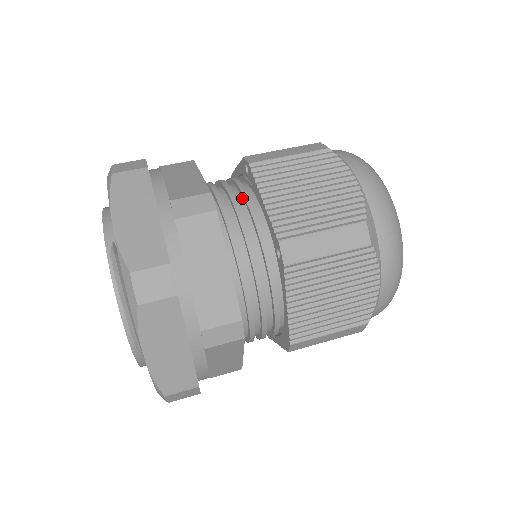
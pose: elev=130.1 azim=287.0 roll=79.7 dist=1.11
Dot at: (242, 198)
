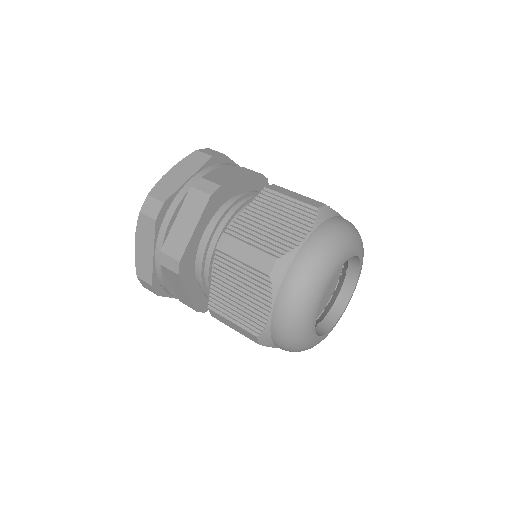
Dot at: occluded
